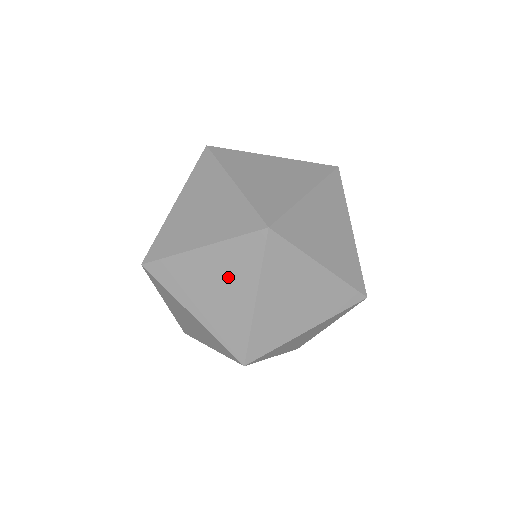
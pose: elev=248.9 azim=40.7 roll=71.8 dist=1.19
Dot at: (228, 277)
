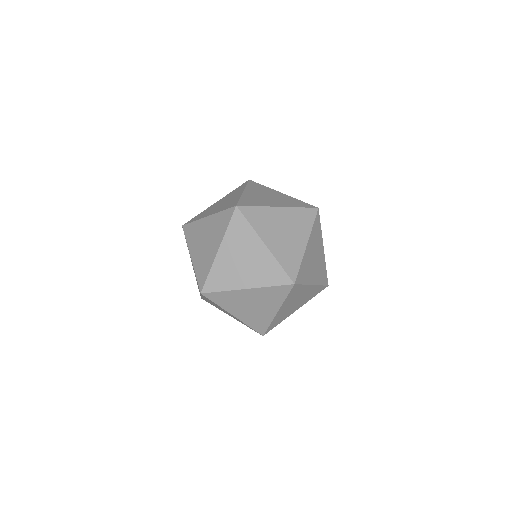
Dot at: (262, 302)
